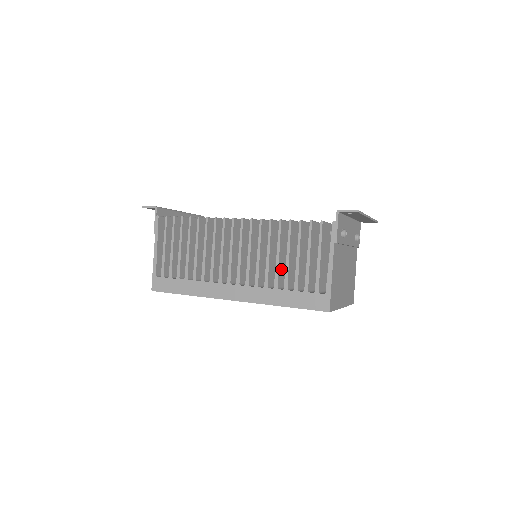
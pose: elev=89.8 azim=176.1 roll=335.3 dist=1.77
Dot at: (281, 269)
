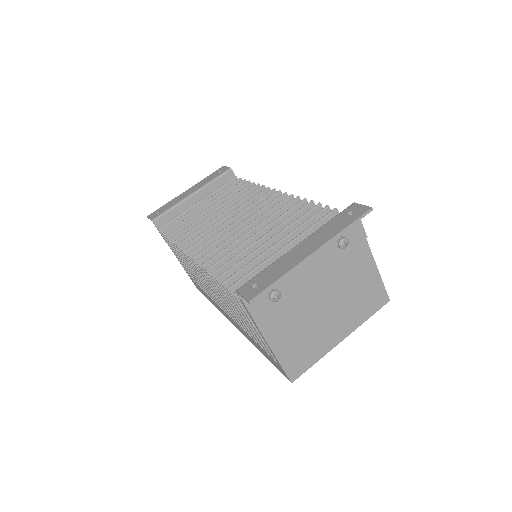
Dot at: occluded
